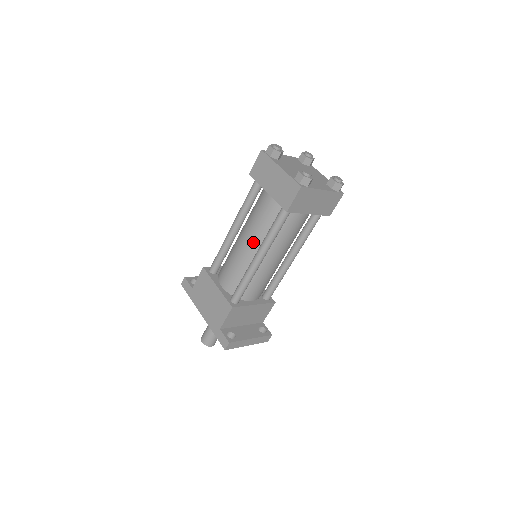
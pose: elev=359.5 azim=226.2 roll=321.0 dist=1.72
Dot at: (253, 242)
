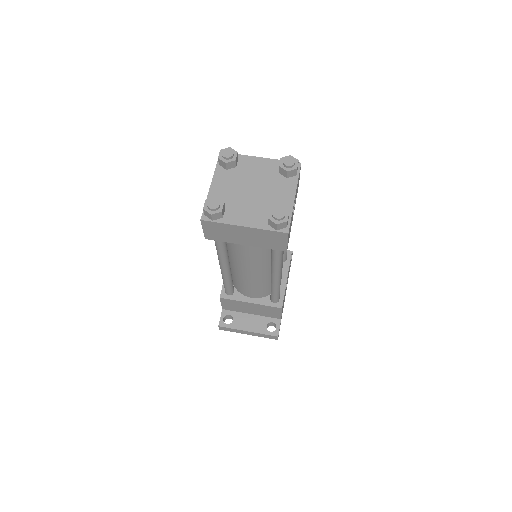
Dot at: occluded
